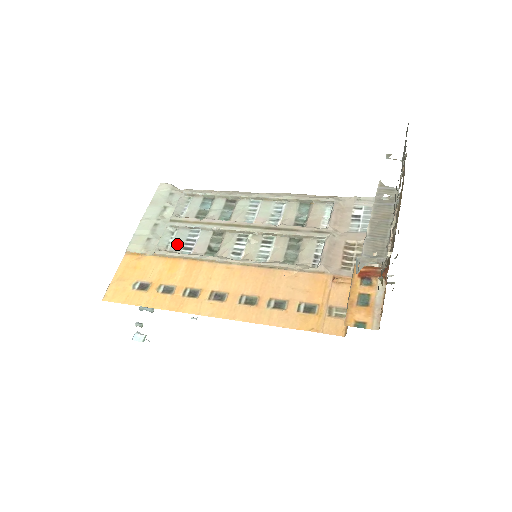
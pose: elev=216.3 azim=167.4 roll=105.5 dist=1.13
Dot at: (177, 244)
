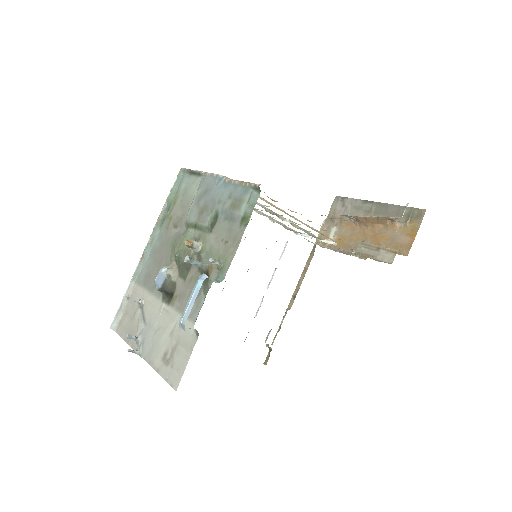
Dot at: occluded
